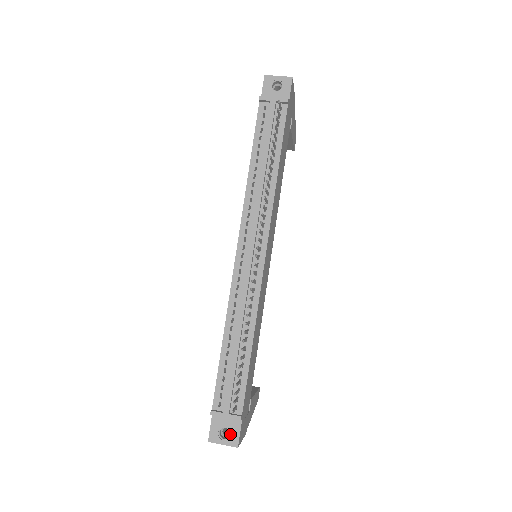
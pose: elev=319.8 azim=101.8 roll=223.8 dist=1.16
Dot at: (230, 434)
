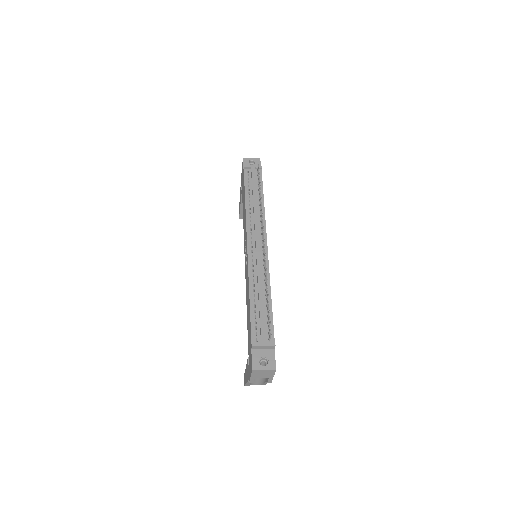
Dot at: (268, 361)
